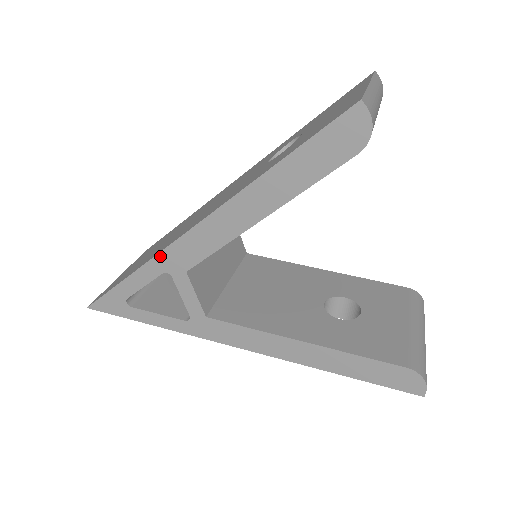
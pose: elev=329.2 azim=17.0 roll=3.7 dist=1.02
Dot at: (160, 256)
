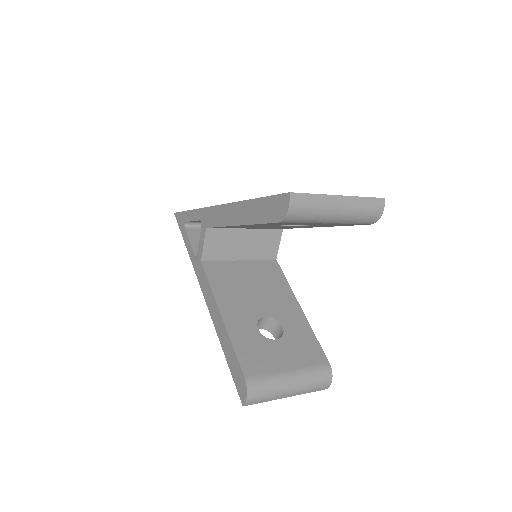
Dot at: (203, 210)
